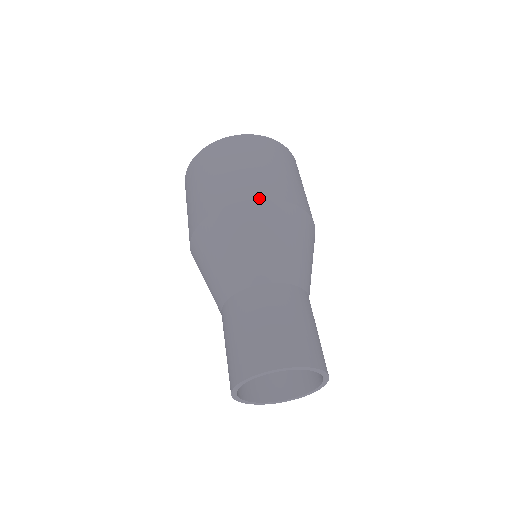
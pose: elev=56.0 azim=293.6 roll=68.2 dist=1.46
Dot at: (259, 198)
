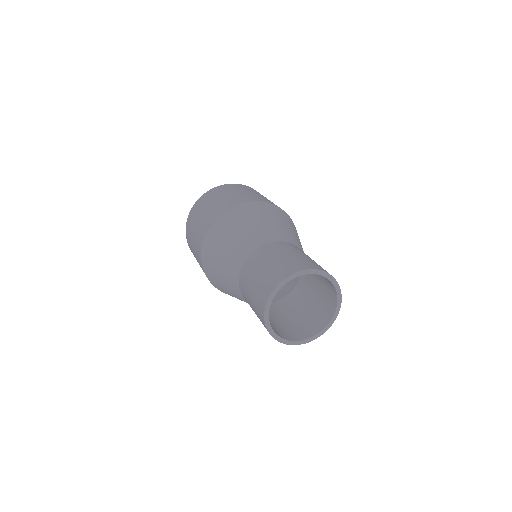
Dot at: (240, 203)
